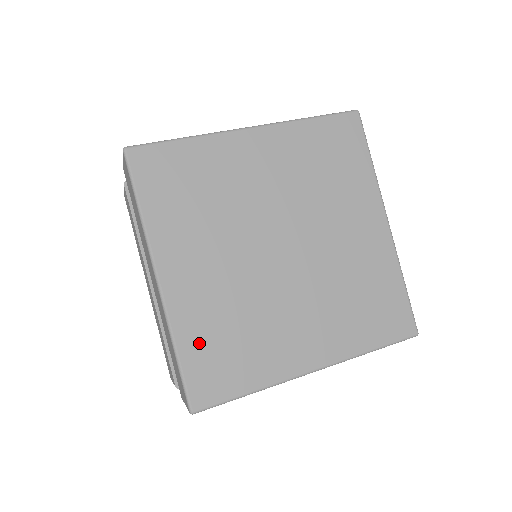
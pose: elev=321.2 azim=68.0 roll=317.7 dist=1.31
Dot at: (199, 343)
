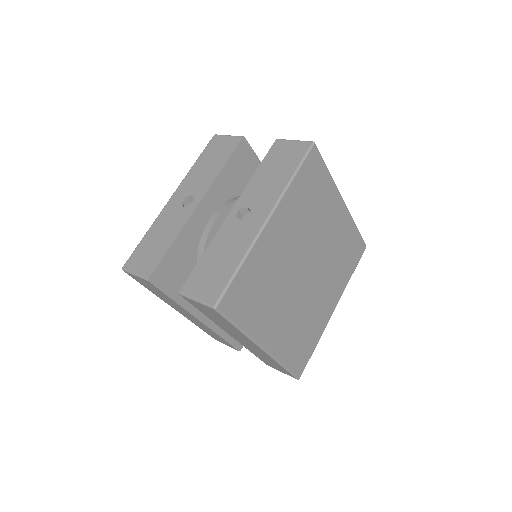
Dot at: (291, 353)
